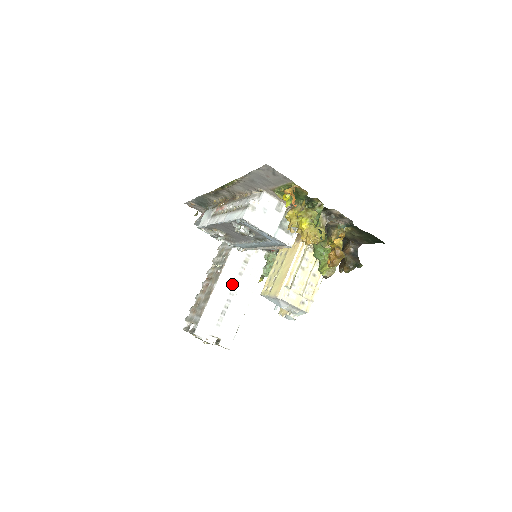
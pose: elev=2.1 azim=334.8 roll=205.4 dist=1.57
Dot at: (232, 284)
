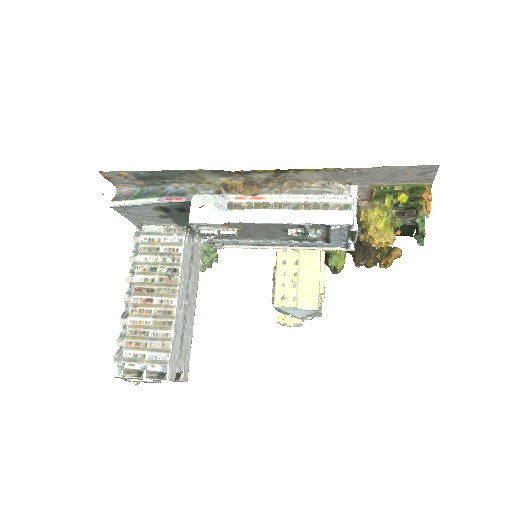
Dot at: (186, 293)
